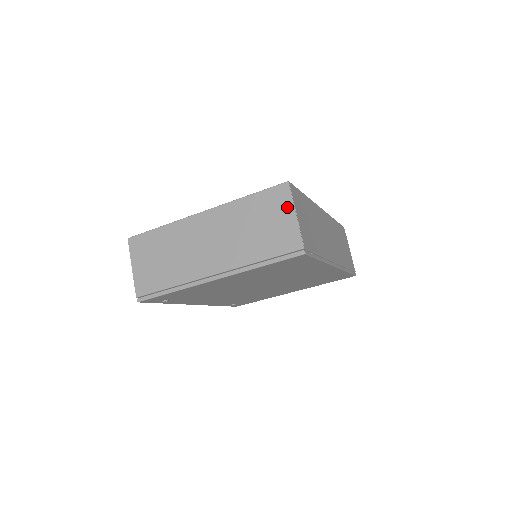
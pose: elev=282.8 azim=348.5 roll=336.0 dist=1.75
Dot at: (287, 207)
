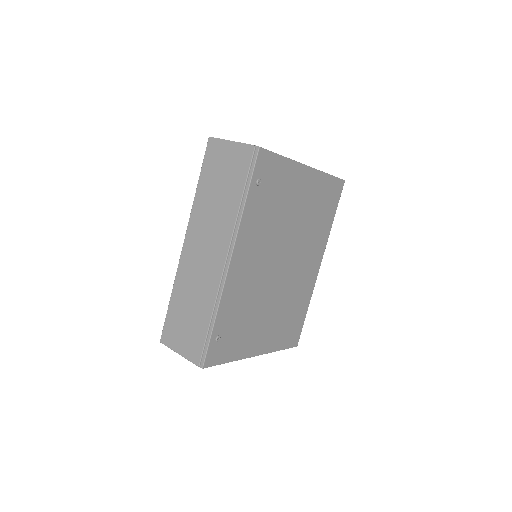
Dot at: occluded
